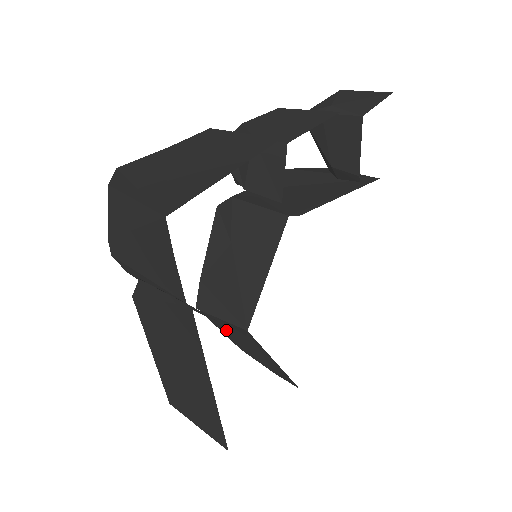
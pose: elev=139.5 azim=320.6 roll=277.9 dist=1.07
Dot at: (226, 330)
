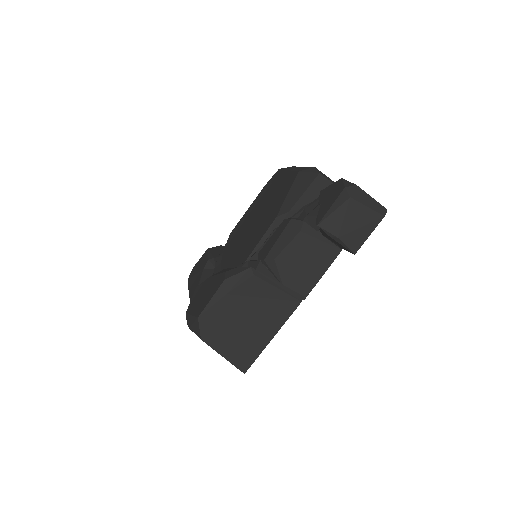
Dot at: occluded
